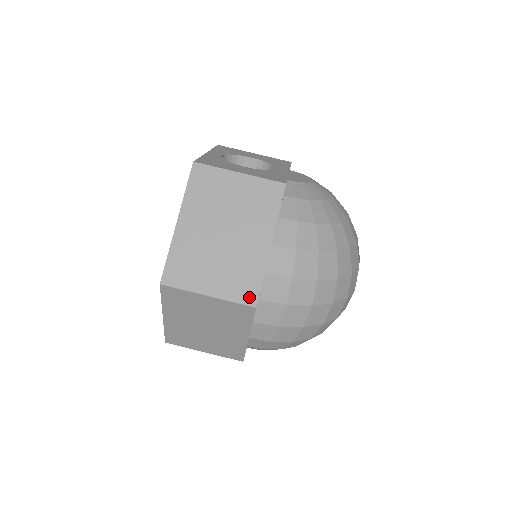
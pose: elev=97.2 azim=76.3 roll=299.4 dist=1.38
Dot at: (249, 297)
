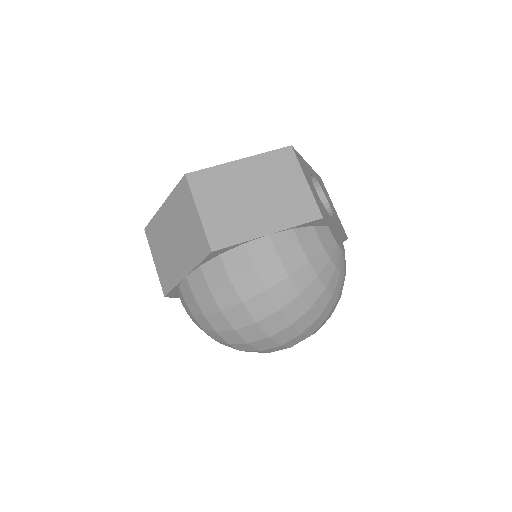
Dot at: (217, 242)
